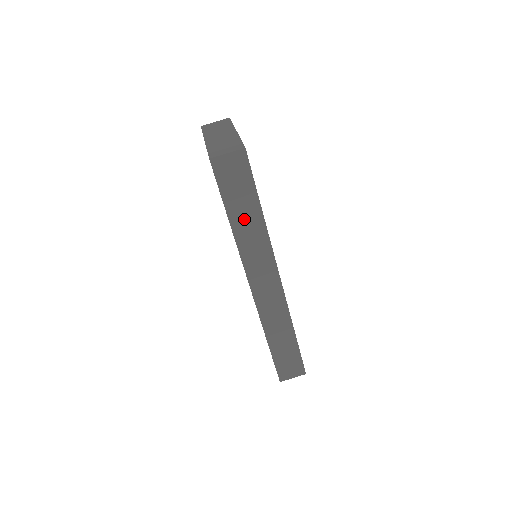
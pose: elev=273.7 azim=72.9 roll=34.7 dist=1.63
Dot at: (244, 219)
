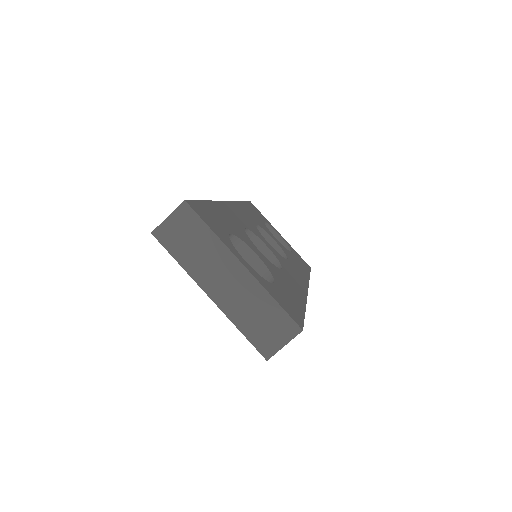
Dot at: occluded
